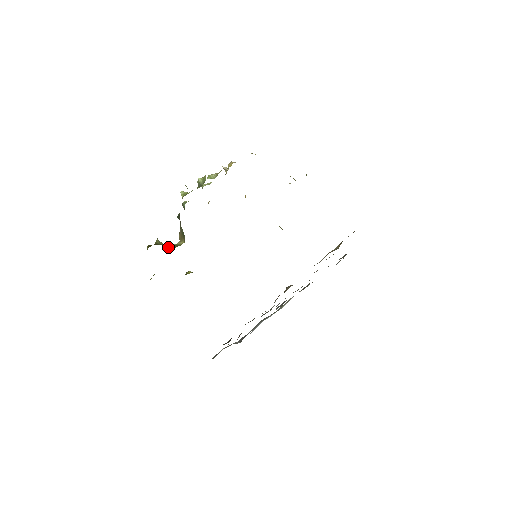
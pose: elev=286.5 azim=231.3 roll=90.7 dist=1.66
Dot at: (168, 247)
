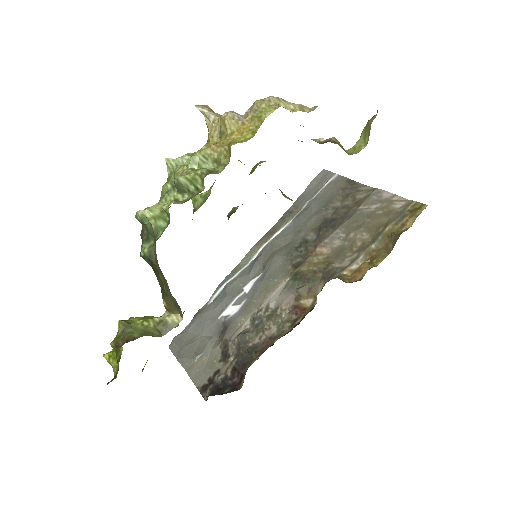
Dot at: (155, 336)
